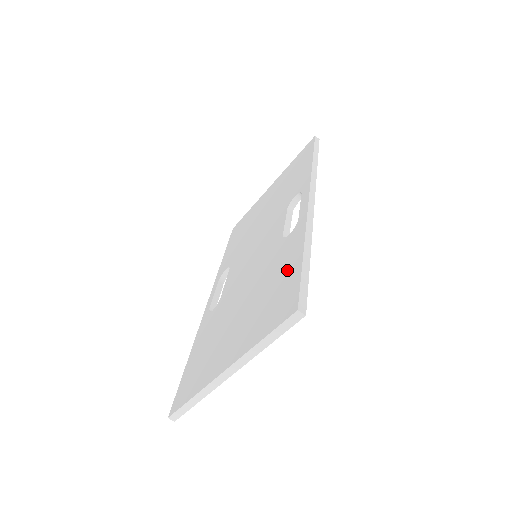
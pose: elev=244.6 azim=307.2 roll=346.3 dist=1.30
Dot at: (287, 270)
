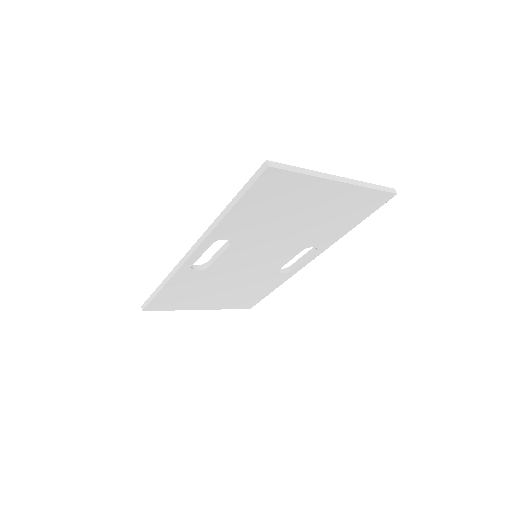
Dot at: occluded
